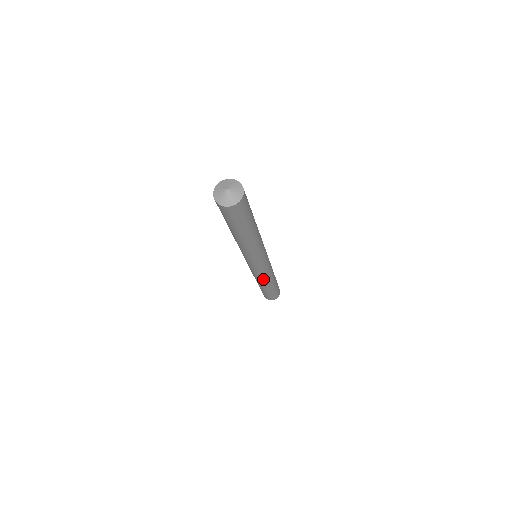
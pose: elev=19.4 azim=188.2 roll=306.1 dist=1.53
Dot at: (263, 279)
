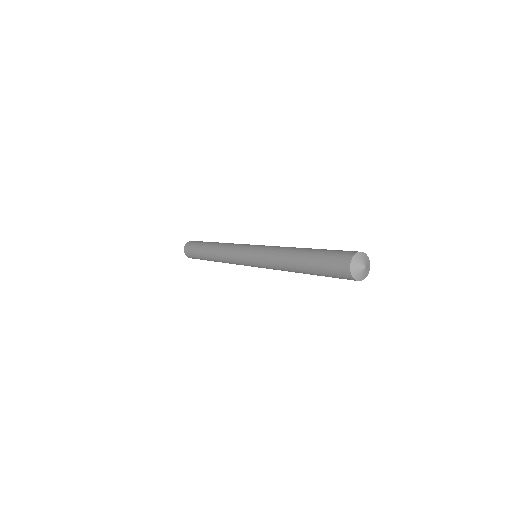
Dot at: occluded
